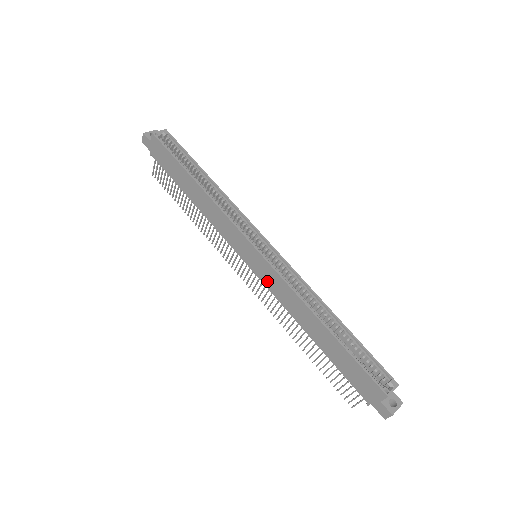
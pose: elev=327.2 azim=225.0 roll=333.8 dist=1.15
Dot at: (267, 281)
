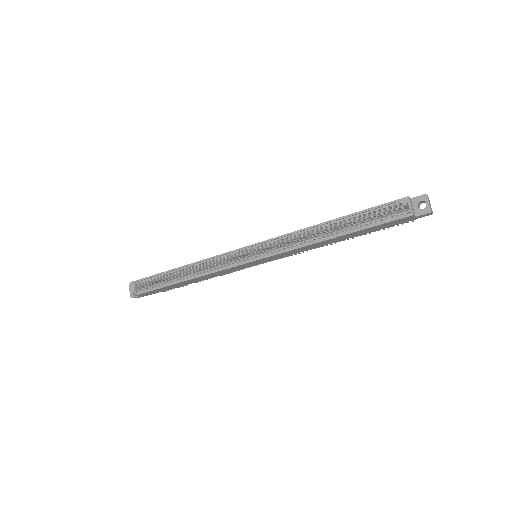
Dot at: (280, 257)
